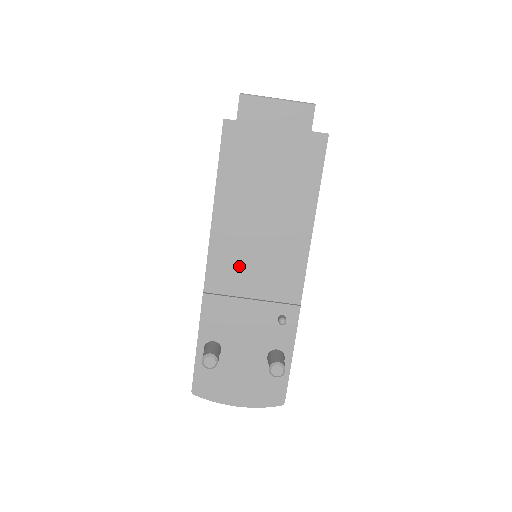
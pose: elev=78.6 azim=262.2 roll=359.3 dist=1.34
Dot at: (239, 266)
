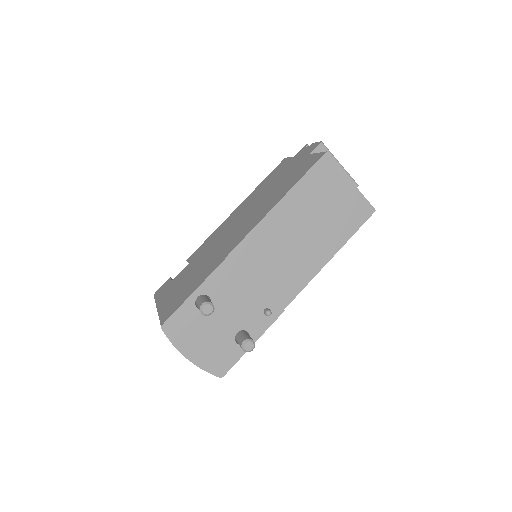
Dot at: (265, 254)
